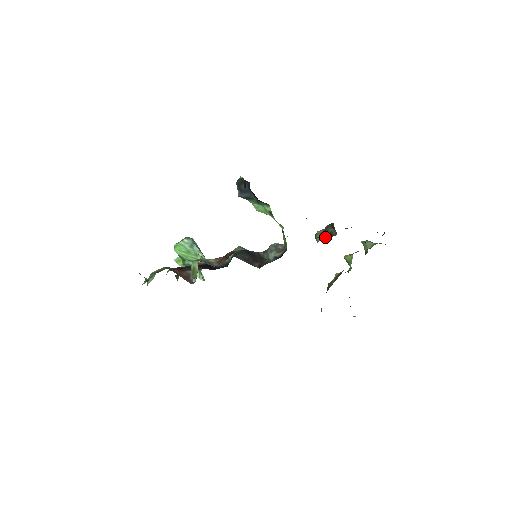
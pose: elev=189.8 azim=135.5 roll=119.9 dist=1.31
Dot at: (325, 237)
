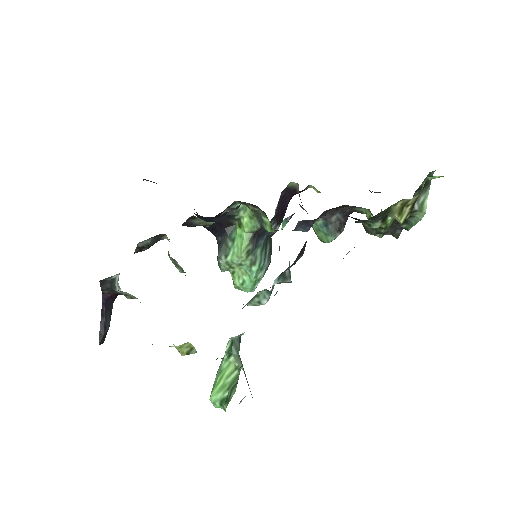
Dot at: occluded
